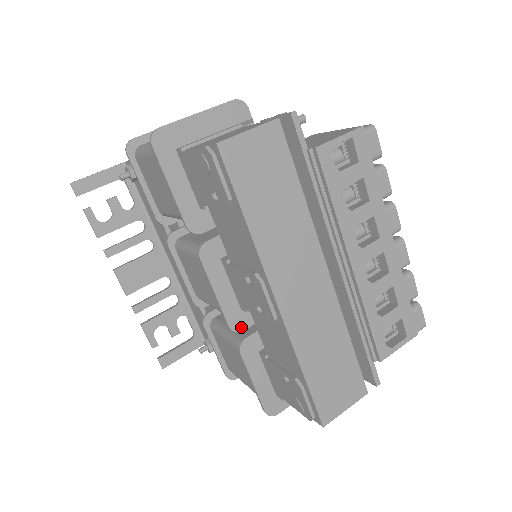
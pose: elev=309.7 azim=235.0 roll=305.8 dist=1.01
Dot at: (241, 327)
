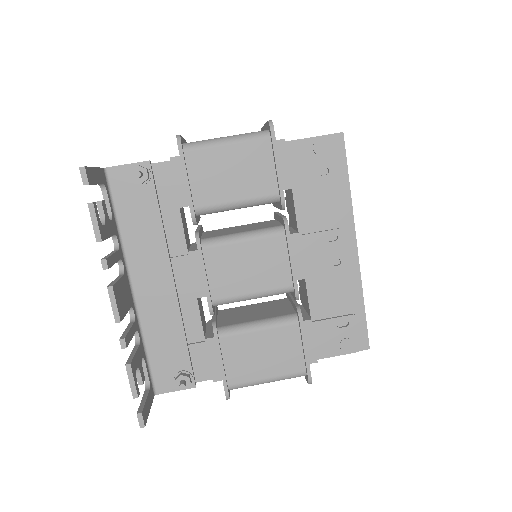
Dot at: occluded
